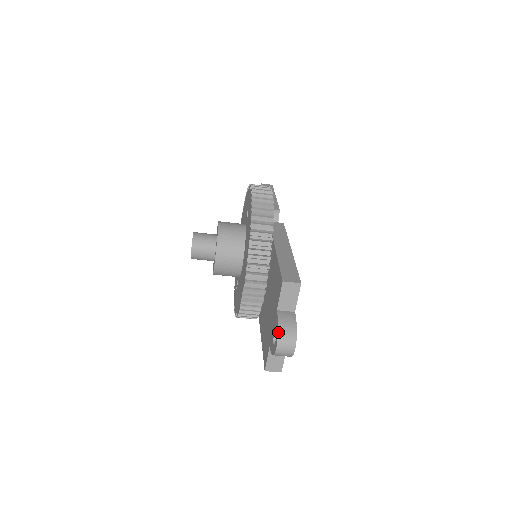
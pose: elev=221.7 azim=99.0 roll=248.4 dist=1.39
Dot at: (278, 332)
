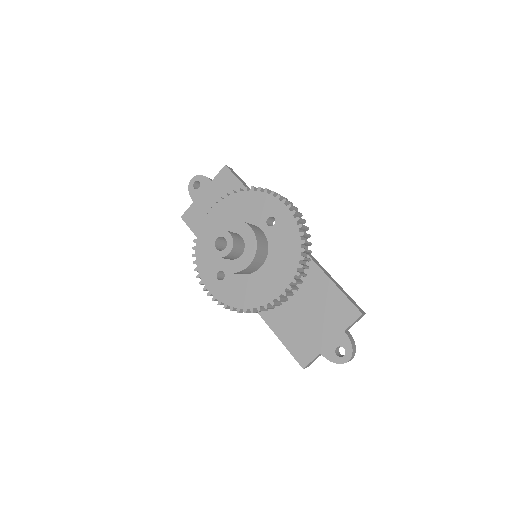
Dot at: (353, 350)
